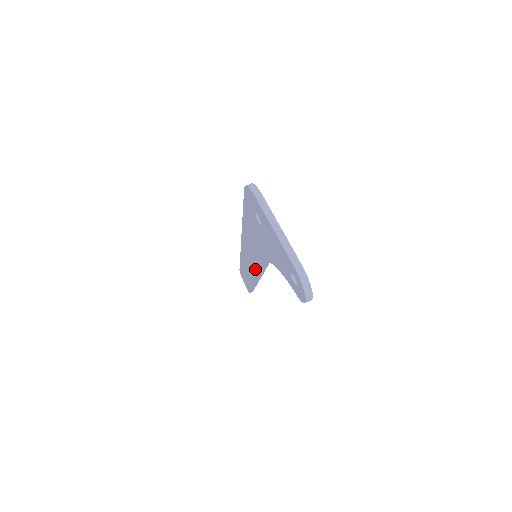
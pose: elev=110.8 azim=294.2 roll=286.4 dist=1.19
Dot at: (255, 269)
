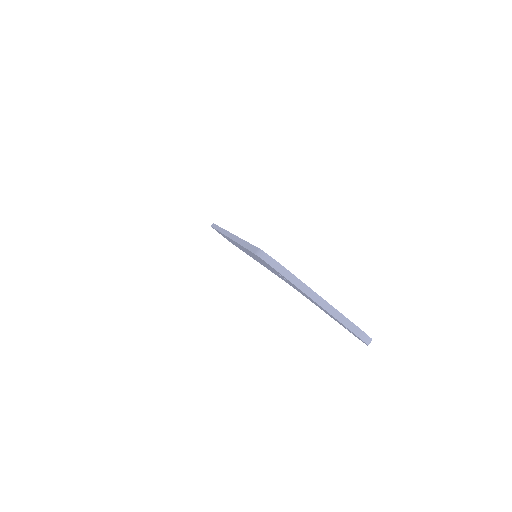
Dot at: occluded
